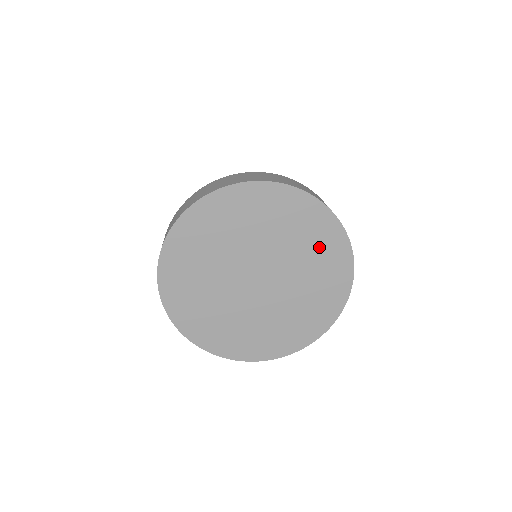
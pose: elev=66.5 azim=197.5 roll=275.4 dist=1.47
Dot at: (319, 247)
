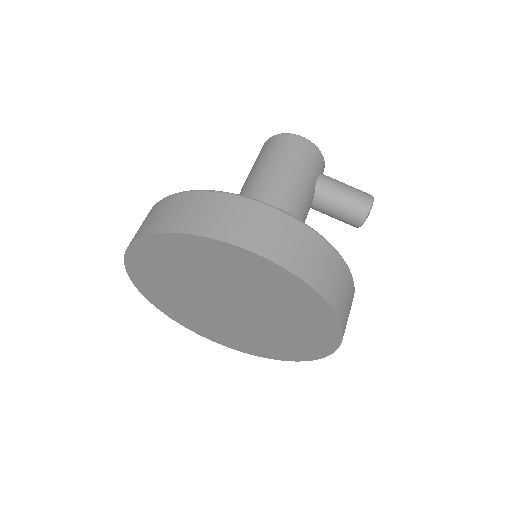
Dot at: (306, 333)
